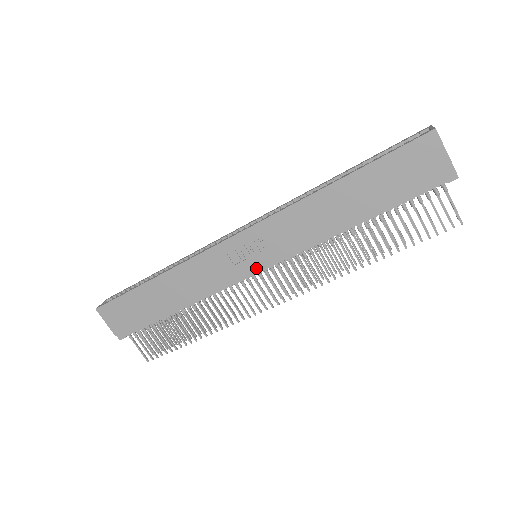
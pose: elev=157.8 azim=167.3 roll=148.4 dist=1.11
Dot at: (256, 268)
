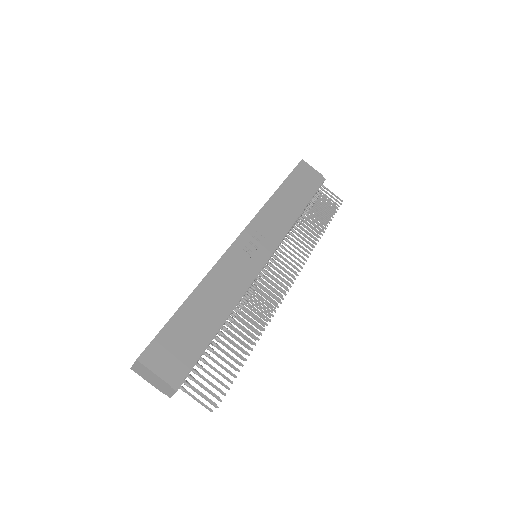
Dot at: (265, 257)
